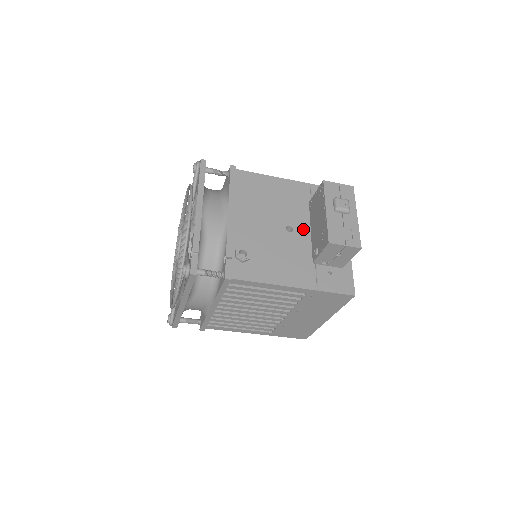
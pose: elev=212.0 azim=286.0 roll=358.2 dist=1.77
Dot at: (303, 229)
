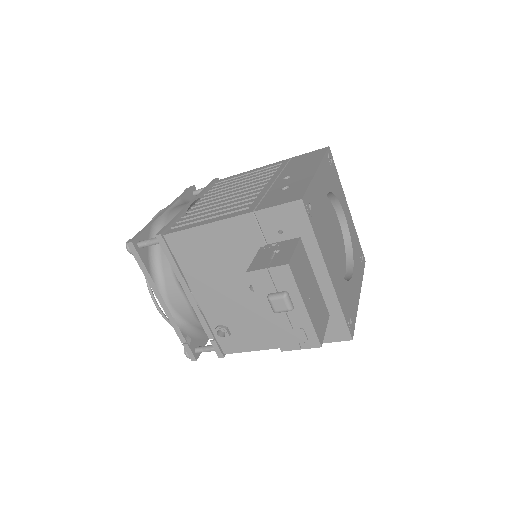
Dot at: occluded
